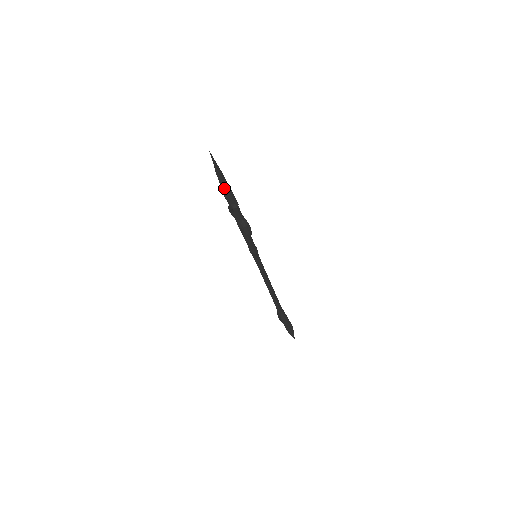
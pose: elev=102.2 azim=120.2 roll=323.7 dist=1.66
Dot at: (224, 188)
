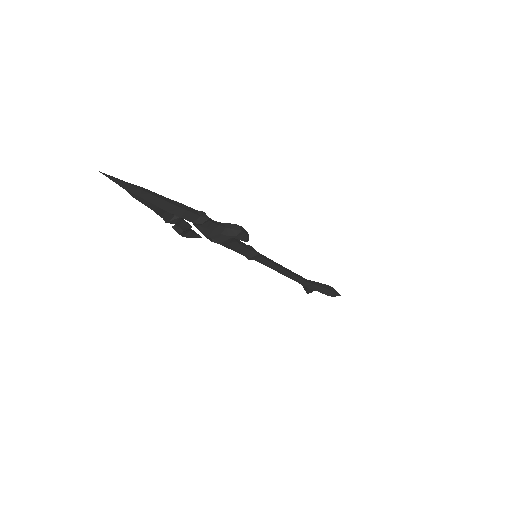
Dot at: (167, 209)
